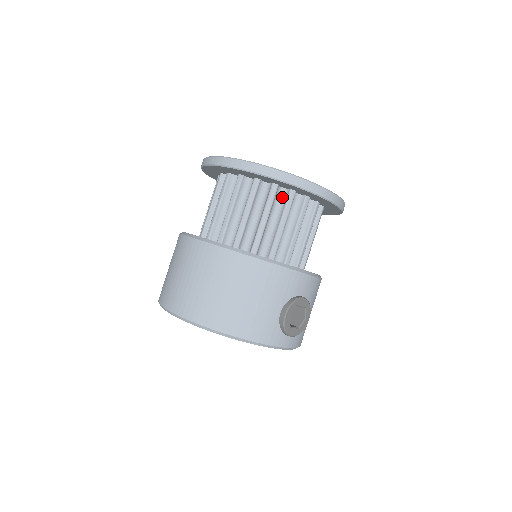
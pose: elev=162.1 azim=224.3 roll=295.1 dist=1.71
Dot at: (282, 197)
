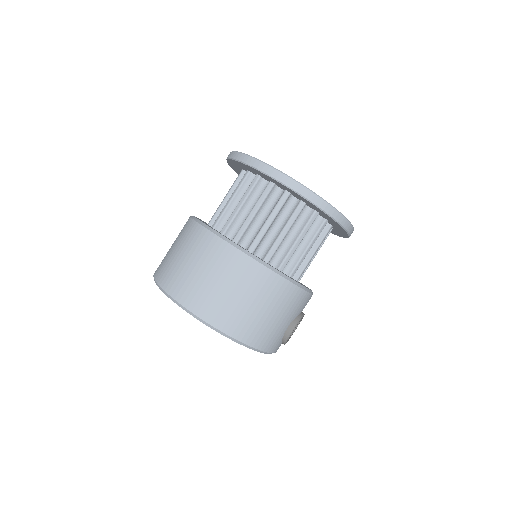
Dot at: (315, 222)
